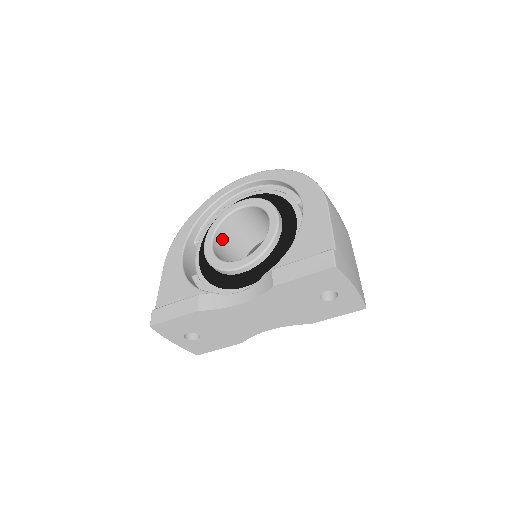
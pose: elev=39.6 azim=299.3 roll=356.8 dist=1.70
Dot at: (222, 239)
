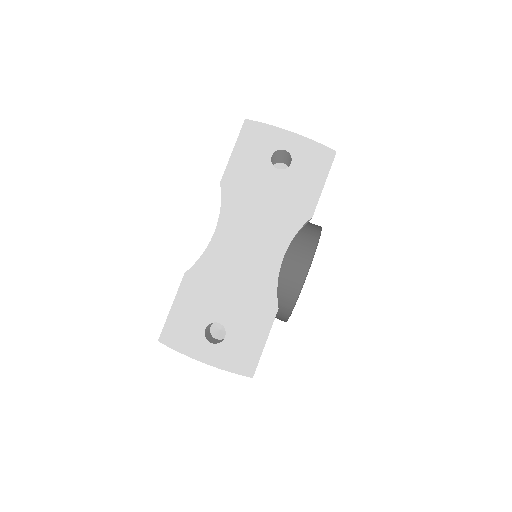
Dot at: occluded
